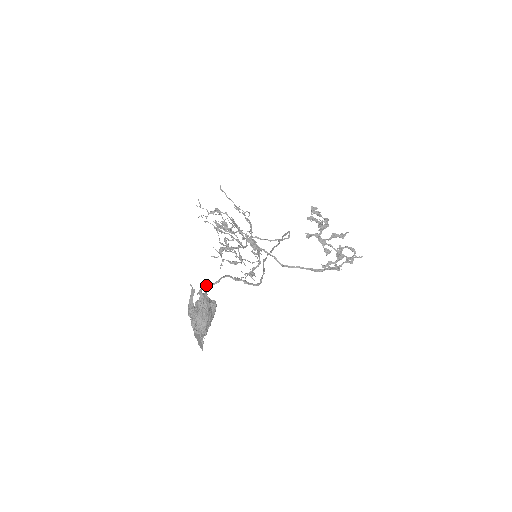
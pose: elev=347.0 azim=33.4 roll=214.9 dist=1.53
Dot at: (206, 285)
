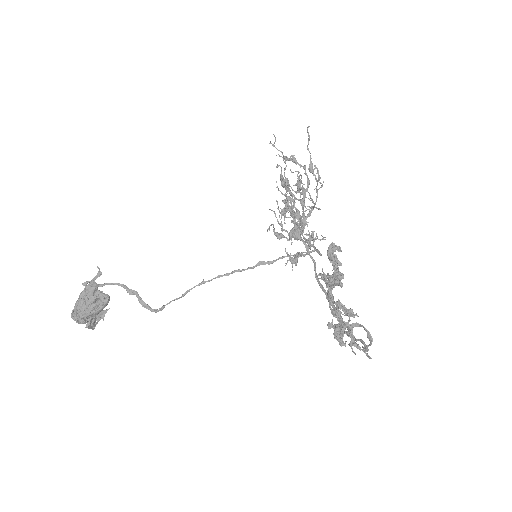
Dot at: (92, 281)
